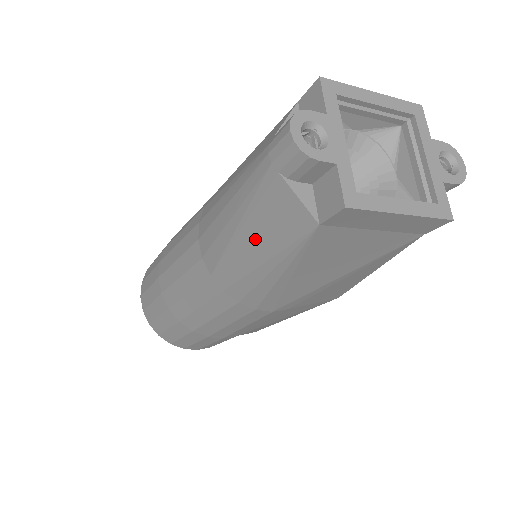
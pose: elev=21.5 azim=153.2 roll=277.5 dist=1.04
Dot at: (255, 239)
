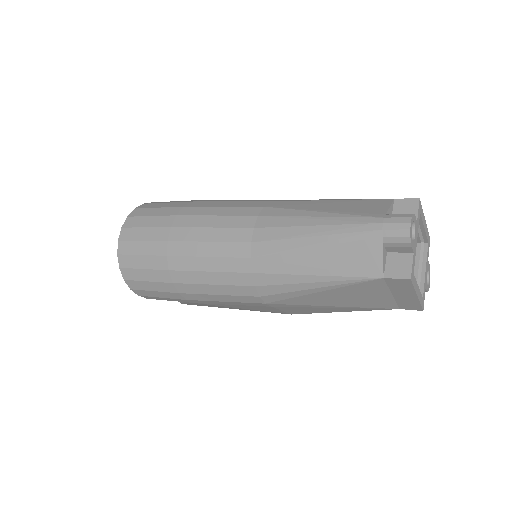
Dot at: (323, 259)
